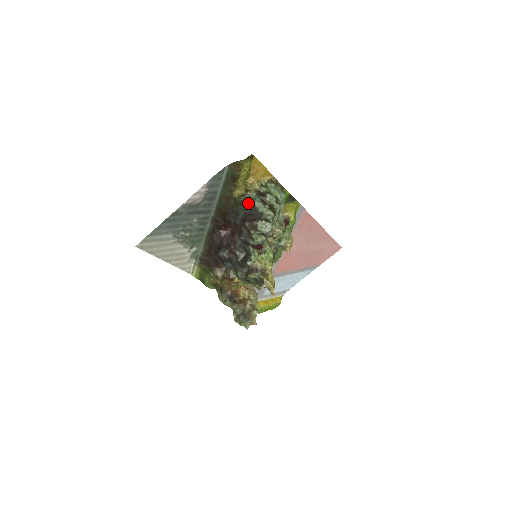
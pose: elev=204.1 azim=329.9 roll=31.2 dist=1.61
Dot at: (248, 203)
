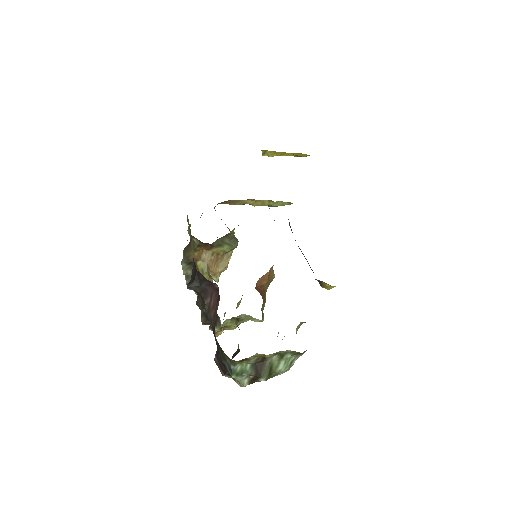
Dot at: (229, 372)
